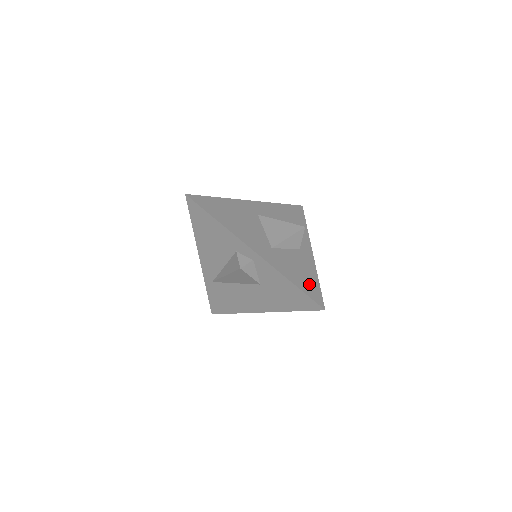
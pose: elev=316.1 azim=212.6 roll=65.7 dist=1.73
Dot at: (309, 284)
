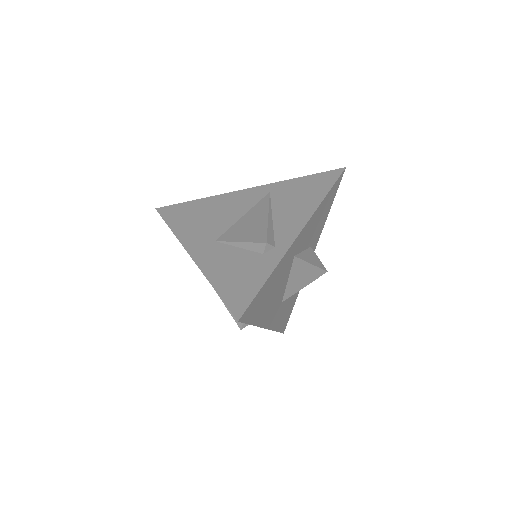
Dot at: (287, 316)
